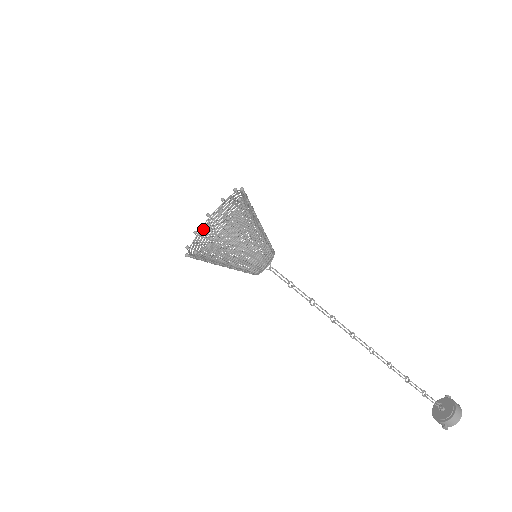
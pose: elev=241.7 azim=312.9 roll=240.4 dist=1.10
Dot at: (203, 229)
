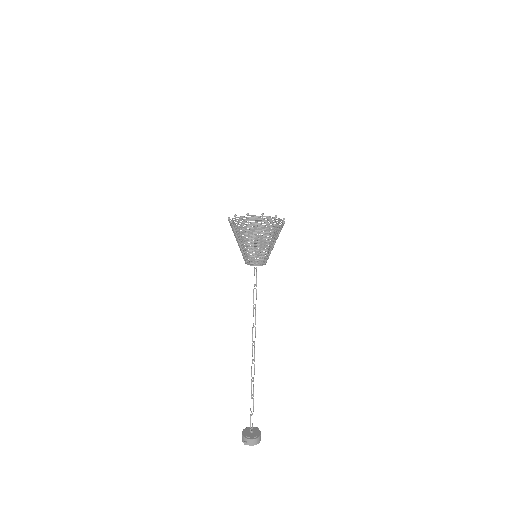
Dot at: (240, 218)
